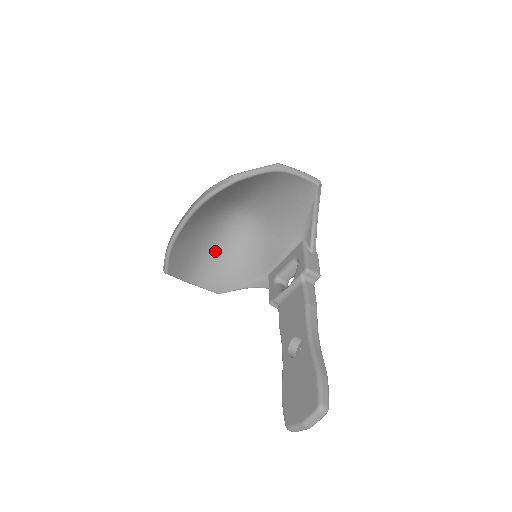
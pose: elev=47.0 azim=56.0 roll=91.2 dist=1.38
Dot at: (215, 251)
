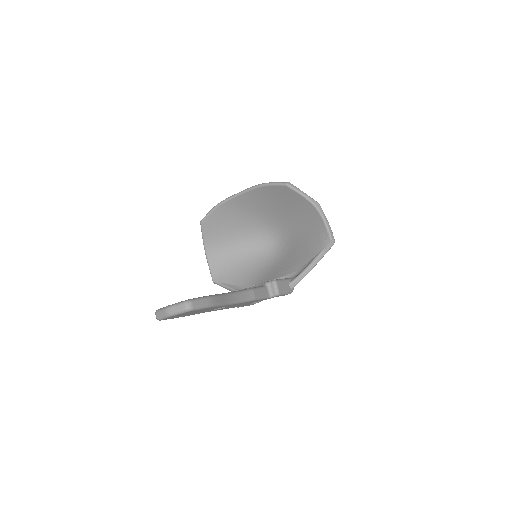
Dot at: (239, 250)
